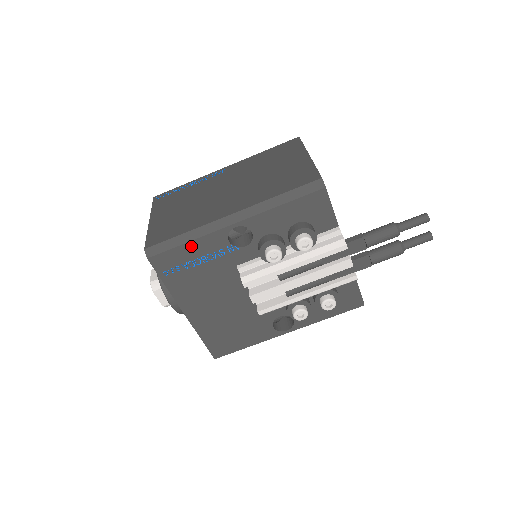
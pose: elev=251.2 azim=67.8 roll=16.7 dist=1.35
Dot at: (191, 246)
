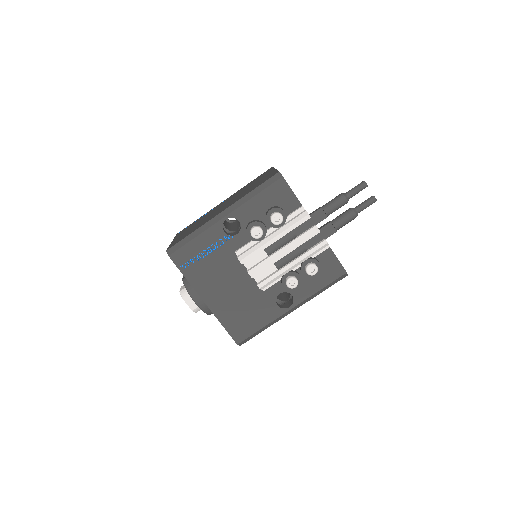
Dot at: (198, 240)
